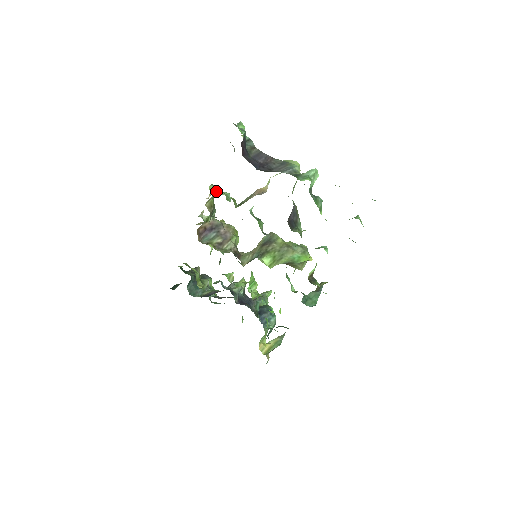
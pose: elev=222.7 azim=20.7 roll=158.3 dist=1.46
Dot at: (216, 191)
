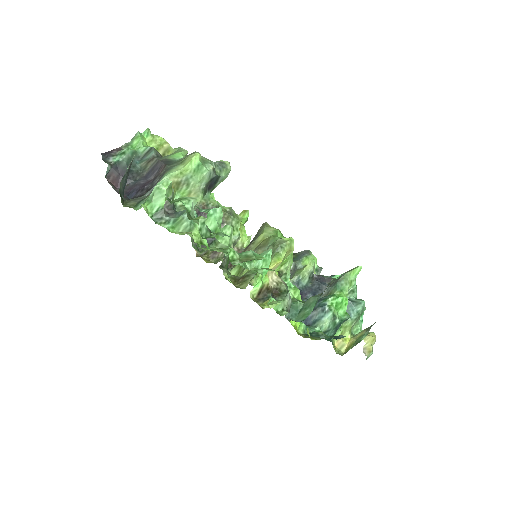
Dot at: occluded
